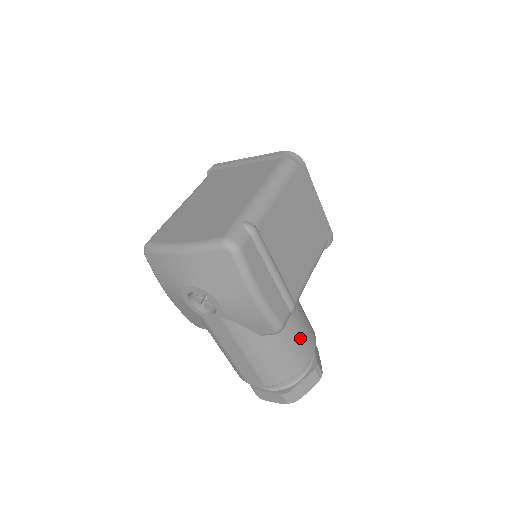
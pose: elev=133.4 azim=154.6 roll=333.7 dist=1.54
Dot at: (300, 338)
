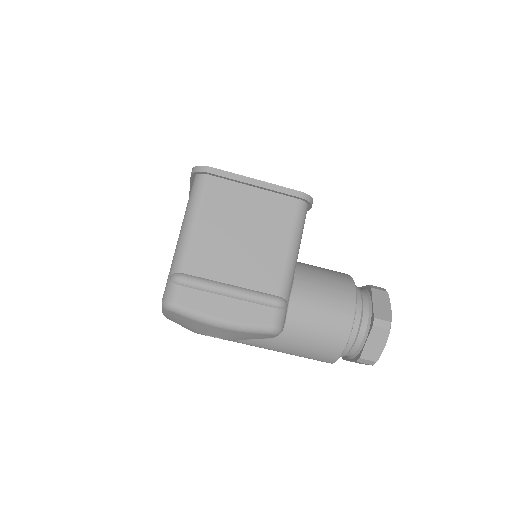
Dot at: (322, 315)
